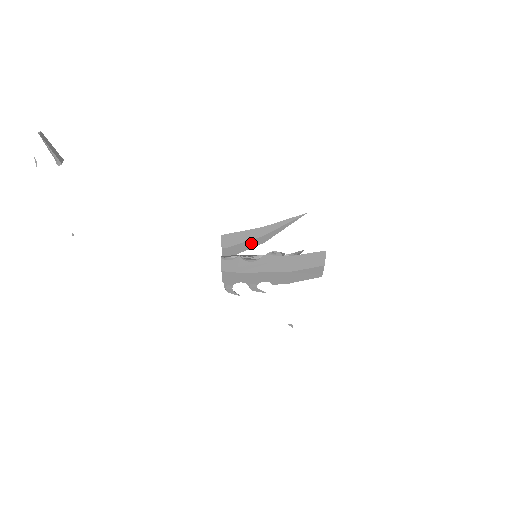
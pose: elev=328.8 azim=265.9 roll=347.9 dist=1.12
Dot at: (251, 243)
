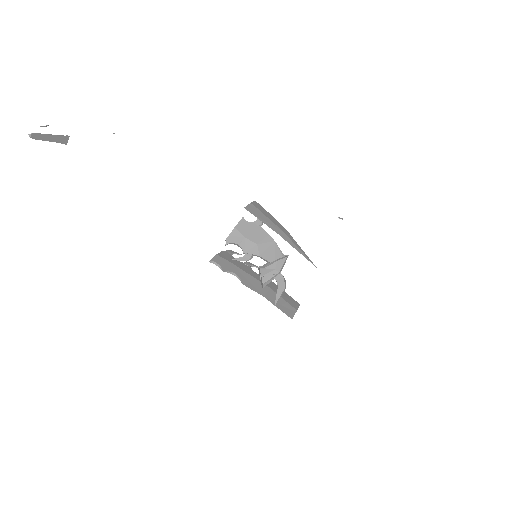
Dot at: (274, 223)
